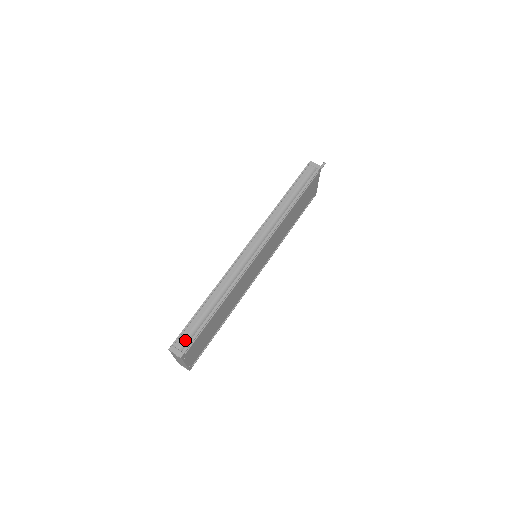
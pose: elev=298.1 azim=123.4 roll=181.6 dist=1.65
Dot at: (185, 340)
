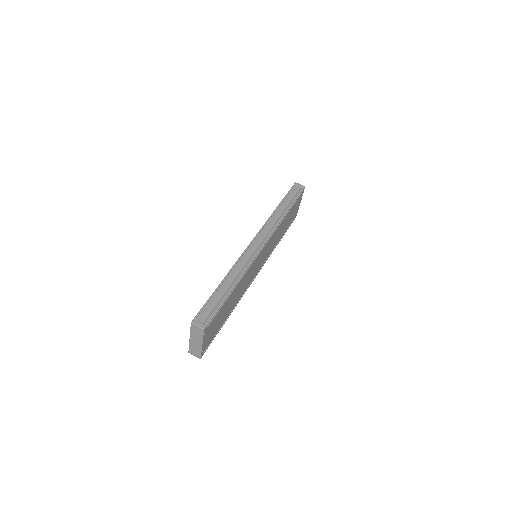
Dot at: (206, 315)
